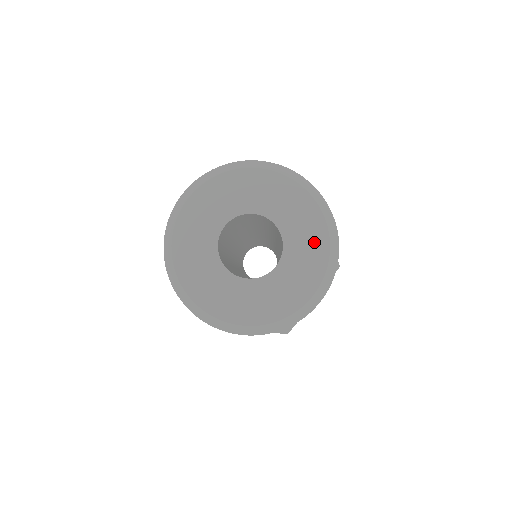
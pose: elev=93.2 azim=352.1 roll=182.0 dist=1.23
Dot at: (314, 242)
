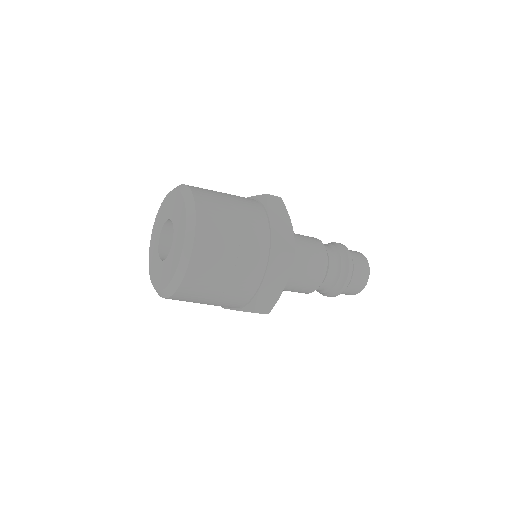
Dot at: (181, 228)
